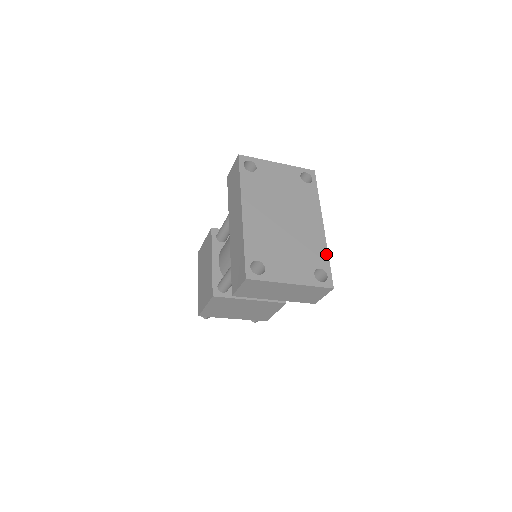
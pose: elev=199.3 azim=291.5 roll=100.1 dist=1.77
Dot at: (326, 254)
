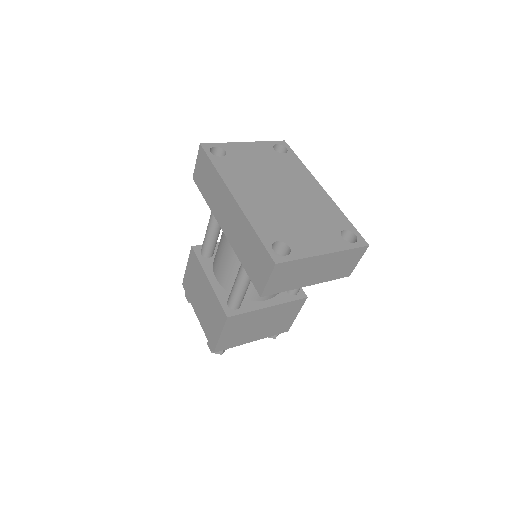
Dot at: (342, 214)
